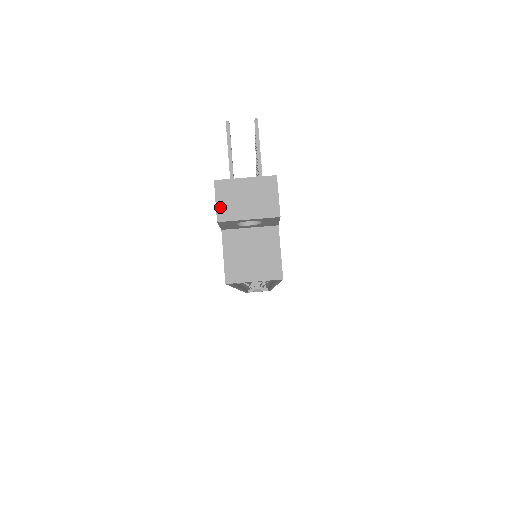
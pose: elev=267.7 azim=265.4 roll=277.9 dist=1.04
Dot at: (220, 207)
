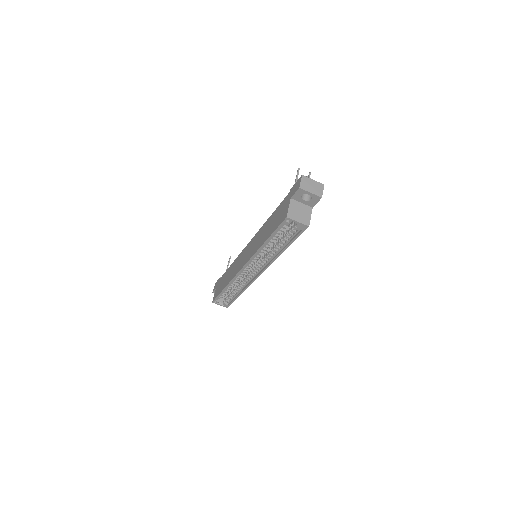
Dot at: (302, 184)
